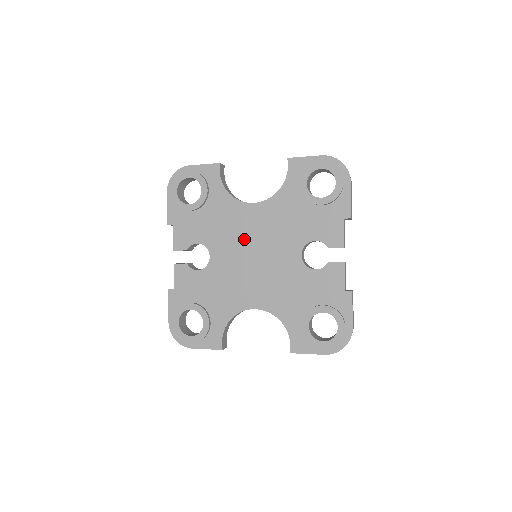
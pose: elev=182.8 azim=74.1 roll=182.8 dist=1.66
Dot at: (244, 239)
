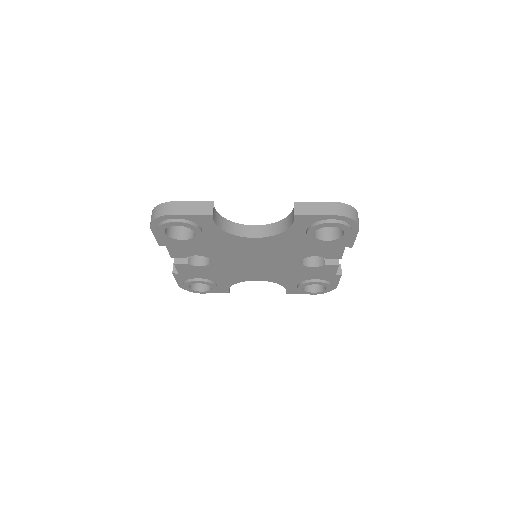
Dot at: (245, 254)
